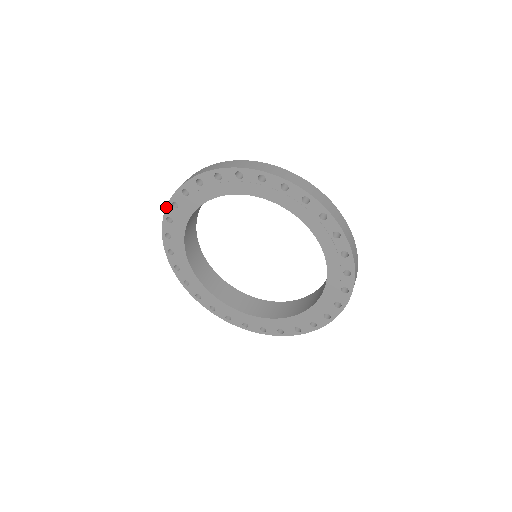
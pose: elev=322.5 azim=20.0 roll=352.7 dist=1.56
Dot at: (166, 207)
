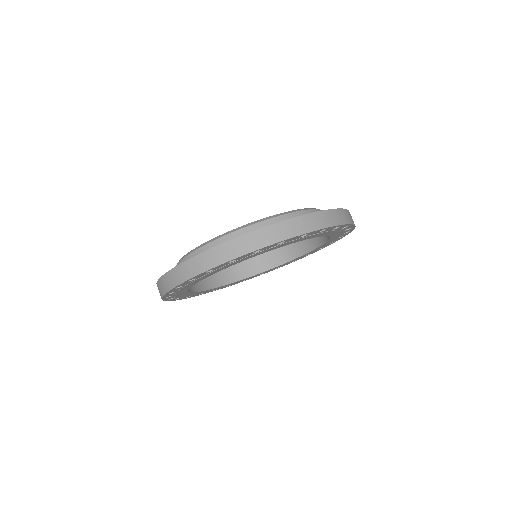
Dot at: occluded
